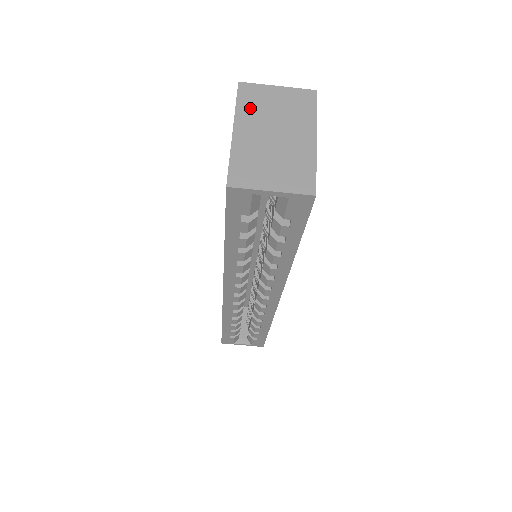
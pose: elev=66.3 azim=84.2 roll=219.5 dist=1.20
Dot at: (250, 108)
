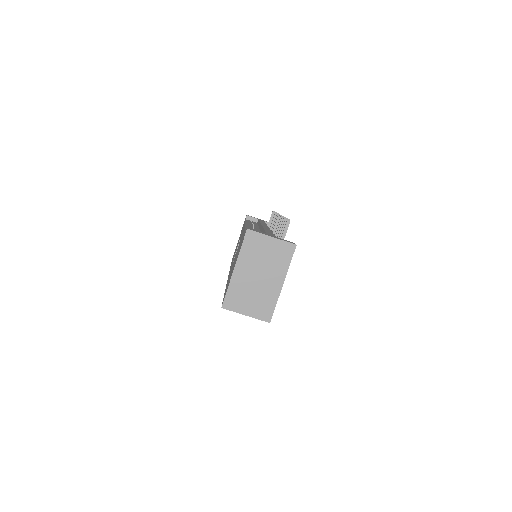
Dot at: (249, 253)
